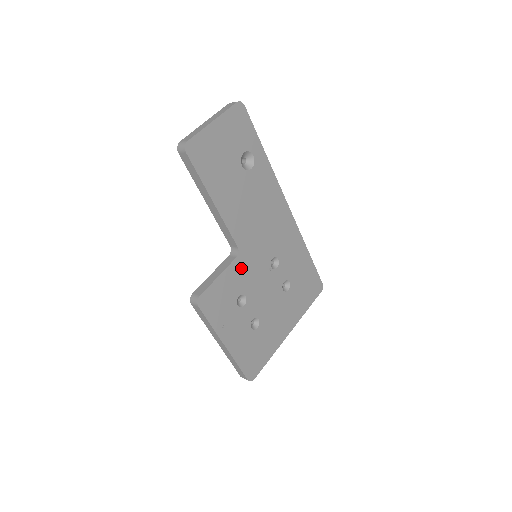
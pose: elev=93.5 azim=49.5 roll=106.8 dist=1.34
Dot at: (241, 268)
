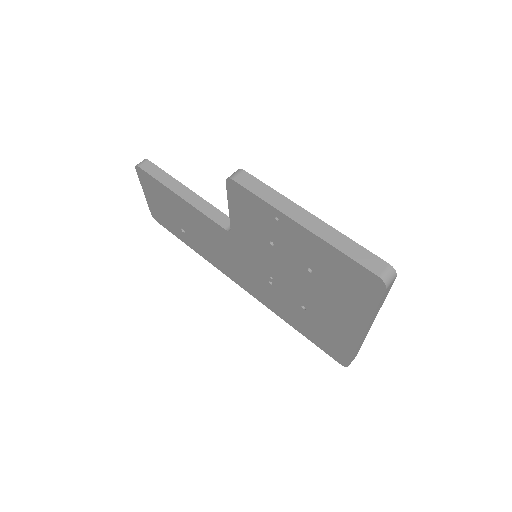
Dot at: occluded
